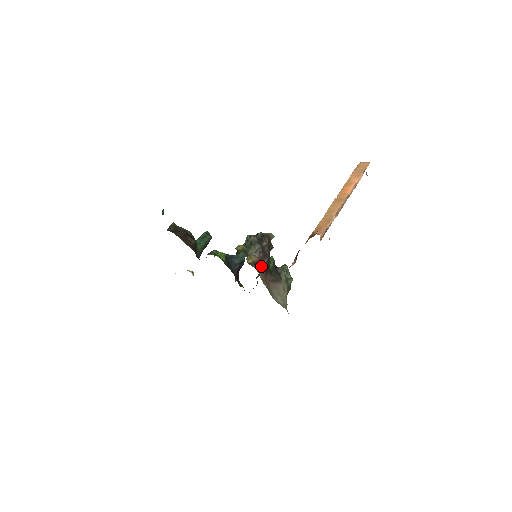
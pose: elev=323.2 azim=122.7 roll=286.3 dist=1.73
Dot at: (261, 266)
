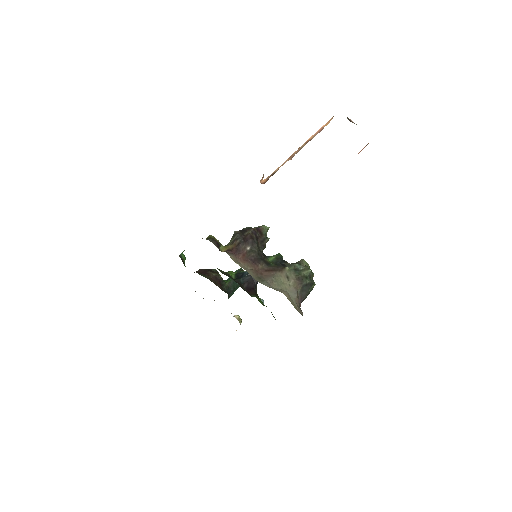
Dot at: (241, 253)
